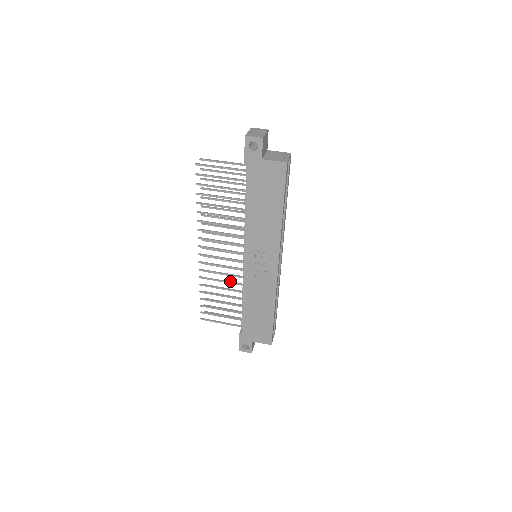
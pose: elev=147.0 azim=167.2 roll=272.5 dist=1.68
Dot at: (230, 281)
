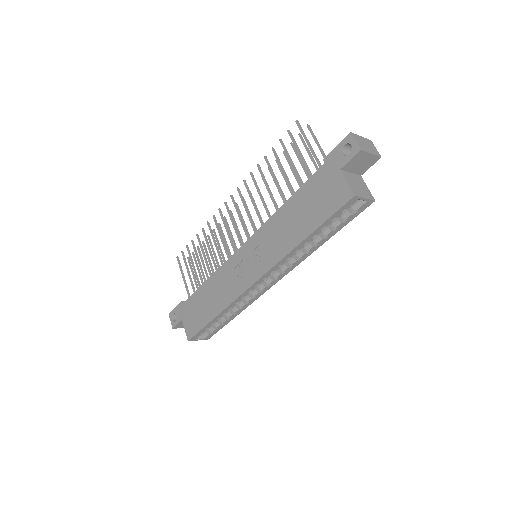
Dot at: occluded
